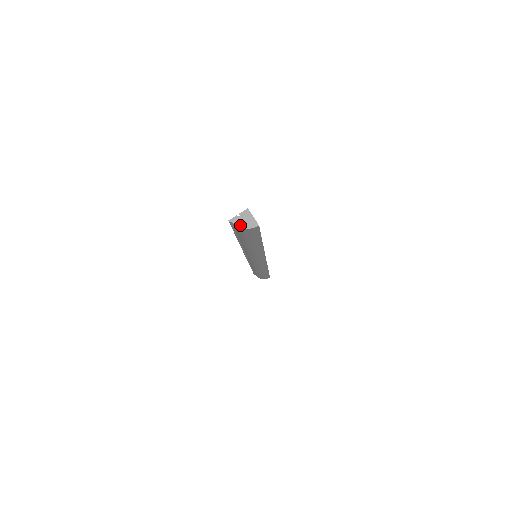
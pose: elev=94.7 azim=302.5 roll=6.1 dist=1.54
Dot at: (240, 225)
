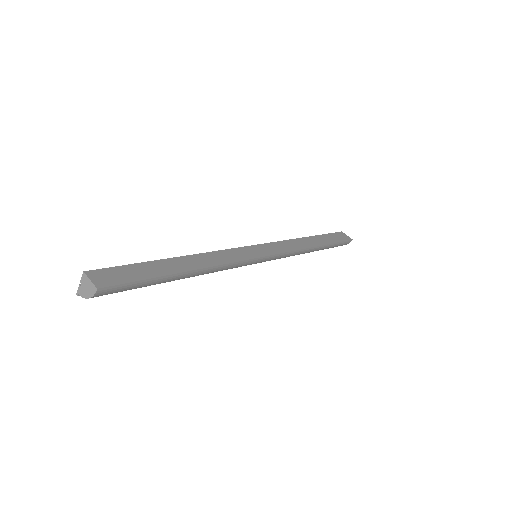
Dot at: (85, 296)
